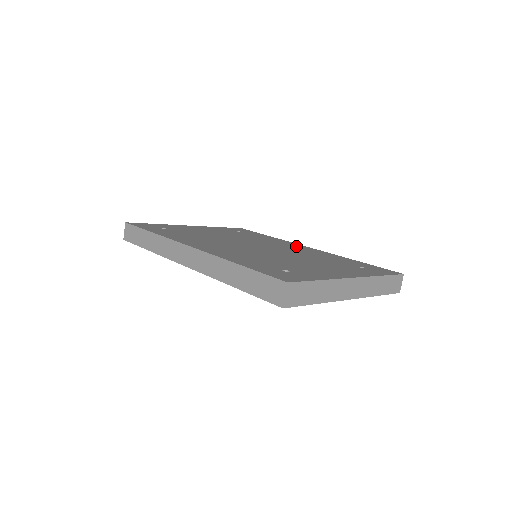
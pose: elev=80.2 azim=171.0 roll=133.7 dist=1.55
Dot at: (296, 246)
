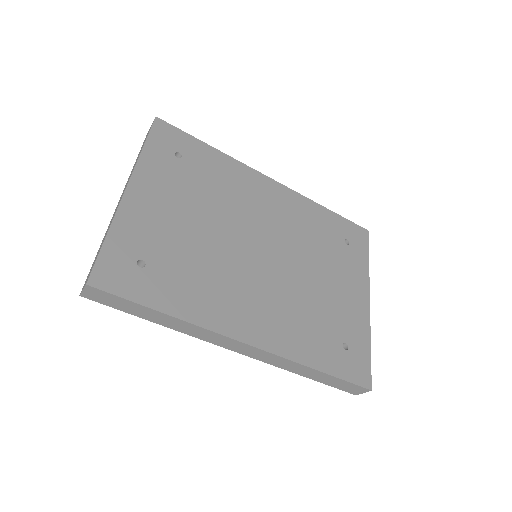
Dot at: (266, 191)
